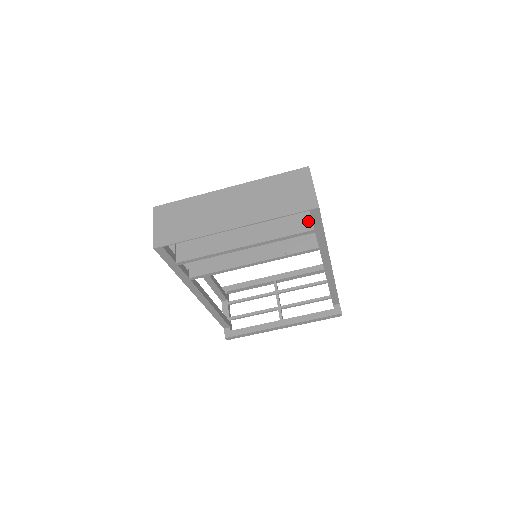
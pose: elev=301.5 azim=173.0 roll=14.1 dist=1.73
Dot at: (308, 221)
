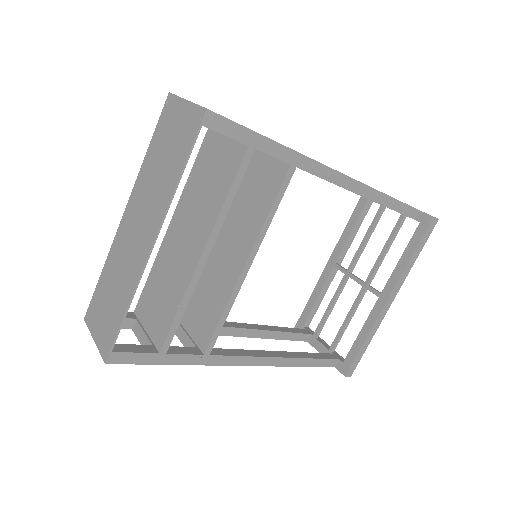
Dot at: (235, 148)
